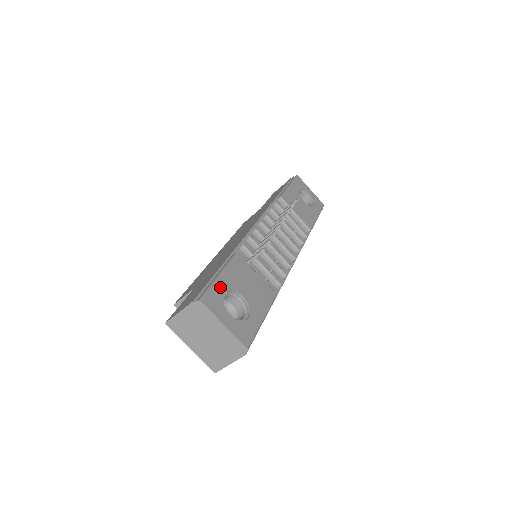
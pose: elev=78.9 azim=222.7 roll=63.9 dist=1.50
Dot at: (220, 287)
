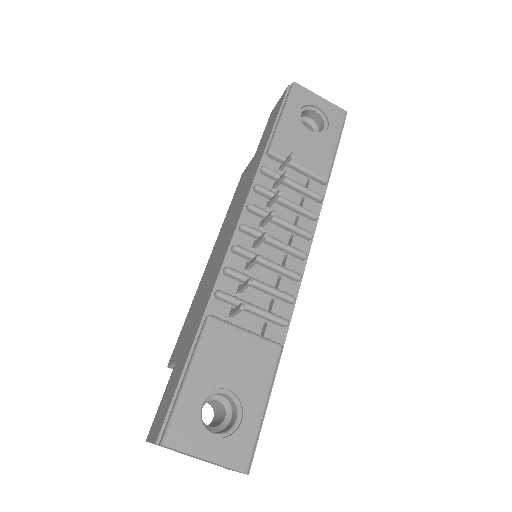
Dot at: (190, 399)
